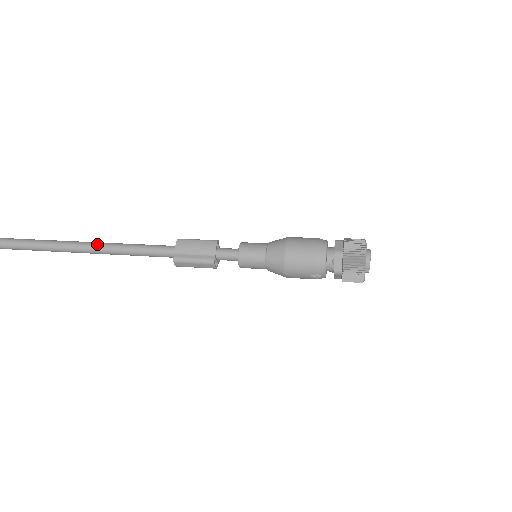
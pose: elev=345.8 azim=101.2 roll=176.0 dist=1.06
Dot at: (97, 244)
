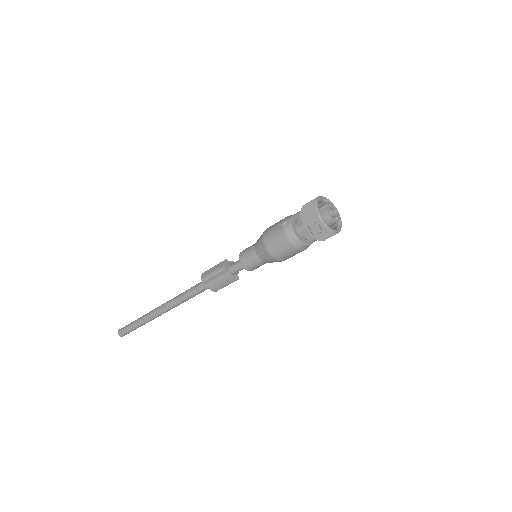
Dot at: occluded
